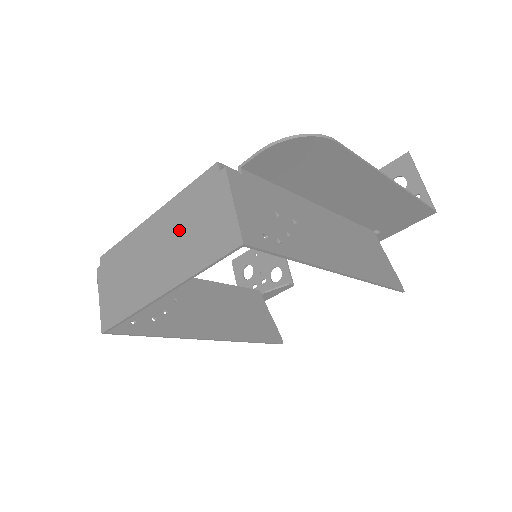
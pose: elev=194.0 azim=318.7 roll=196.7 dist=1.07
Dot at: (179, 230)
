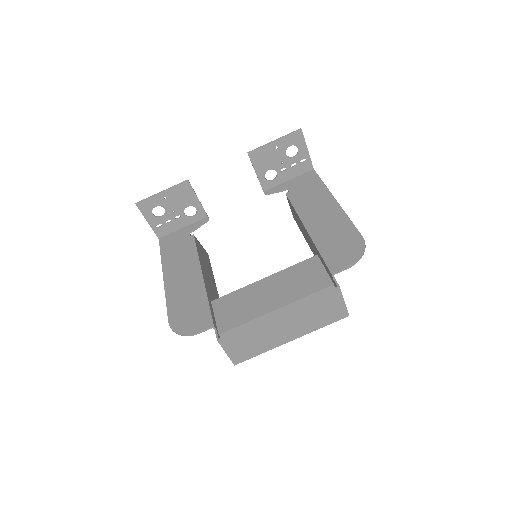
Dot at: (304, 315)
